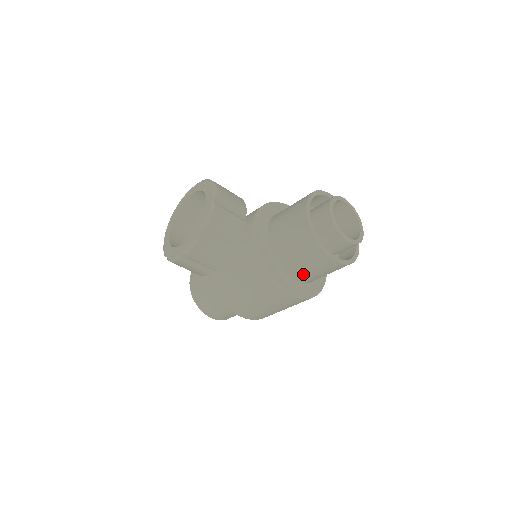
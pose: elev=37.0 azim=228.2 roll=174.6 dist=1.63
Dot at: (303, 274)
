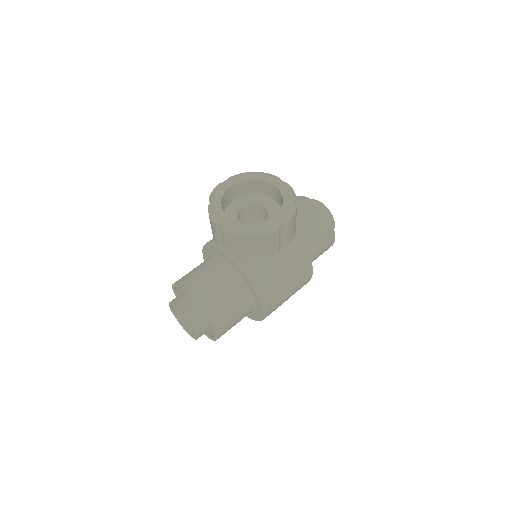
Dot at: (313, 256)
